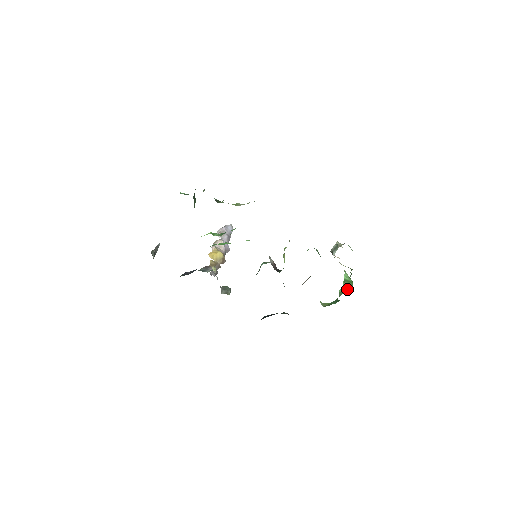
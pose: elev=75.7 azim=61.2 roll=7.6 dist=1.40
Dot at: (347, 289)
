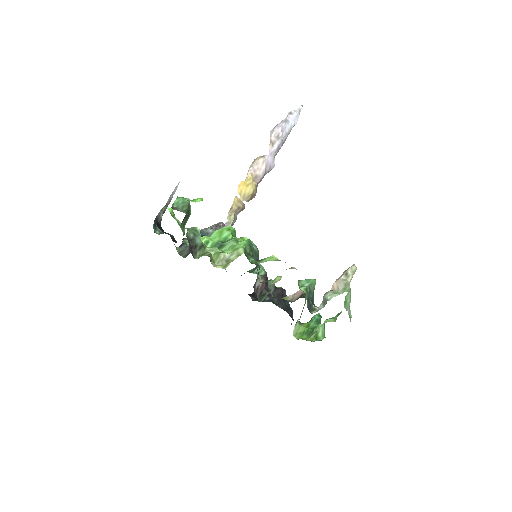
Dot at: (318, 337)
